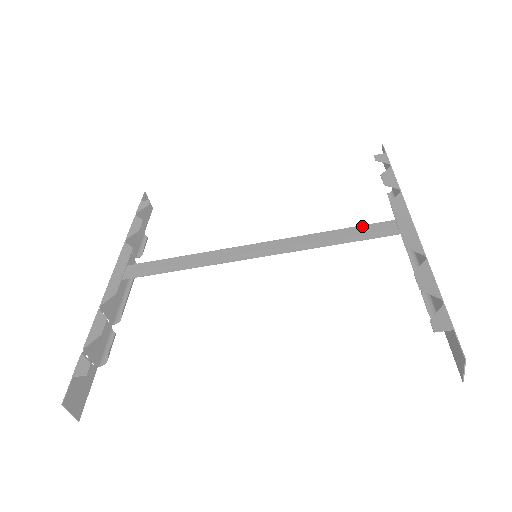
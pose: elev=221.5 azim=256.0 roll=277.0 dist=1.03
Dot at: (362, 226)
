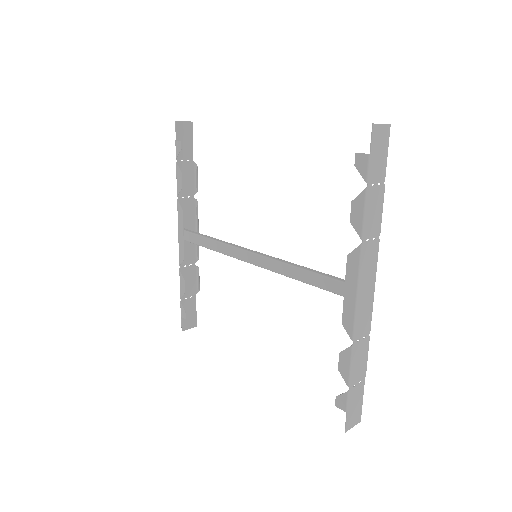
Dot at: (319, 277)
